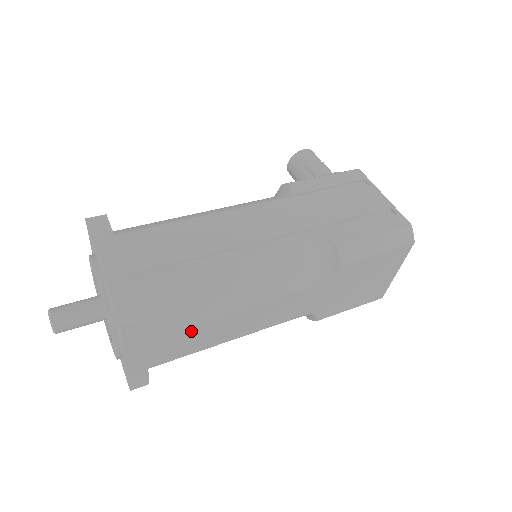
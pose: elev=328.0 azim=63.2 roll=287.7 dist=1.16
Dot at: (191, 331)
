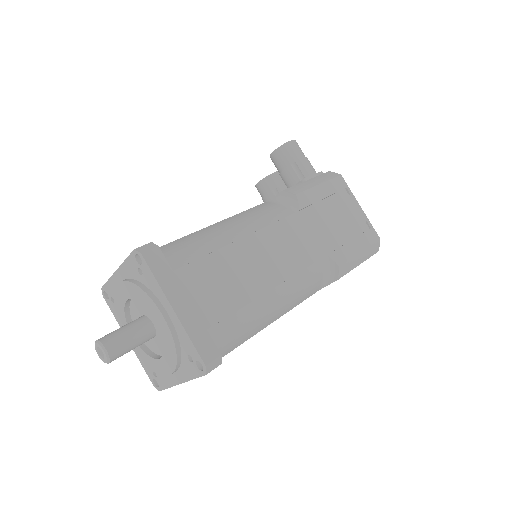
Dot at: occluded
